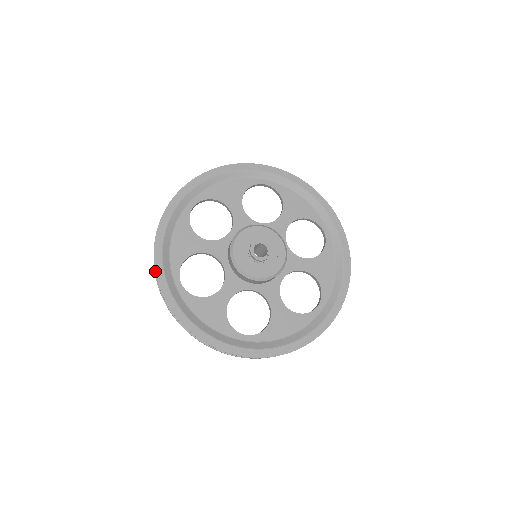
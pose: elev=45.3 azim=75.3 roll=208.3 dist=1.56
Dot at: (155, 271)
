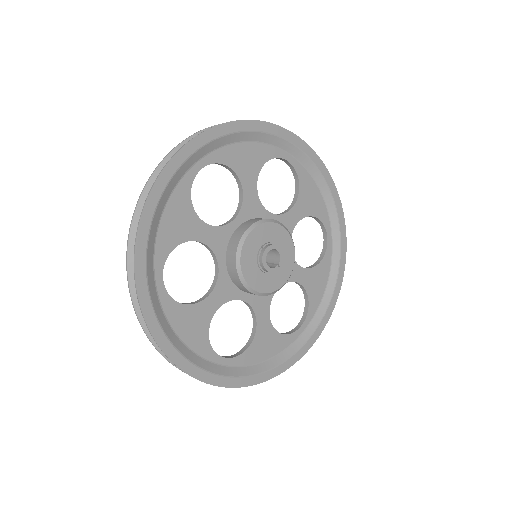
Dot at: (134, 261)
